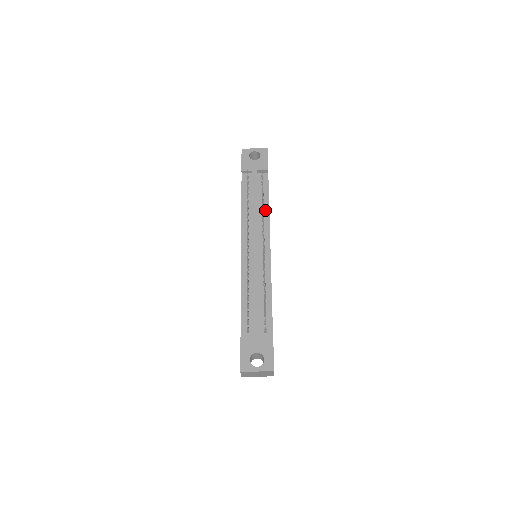
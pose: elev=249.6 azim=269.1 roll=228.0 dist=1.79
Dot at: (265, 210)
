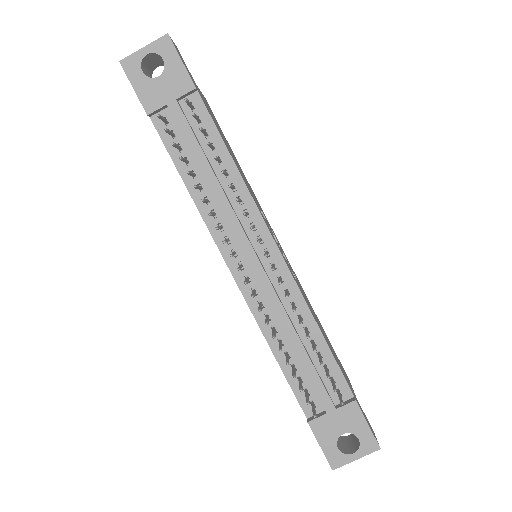
Dot at: (233, 178)
